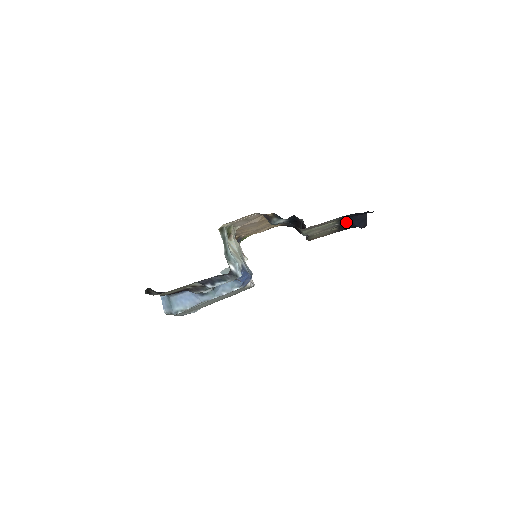
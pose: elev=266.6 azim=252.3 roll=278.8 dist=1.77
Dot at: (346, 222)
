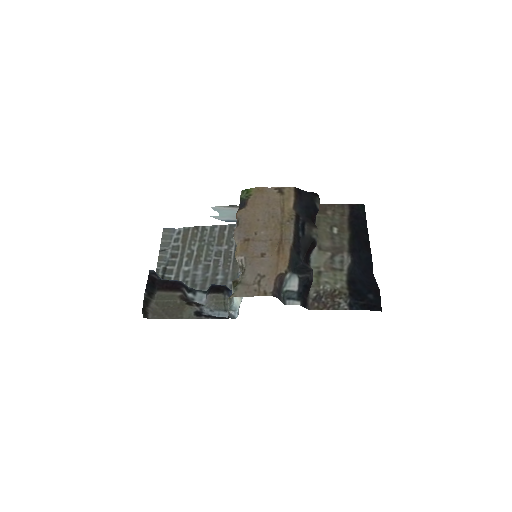
Dot at: (356, 276)
